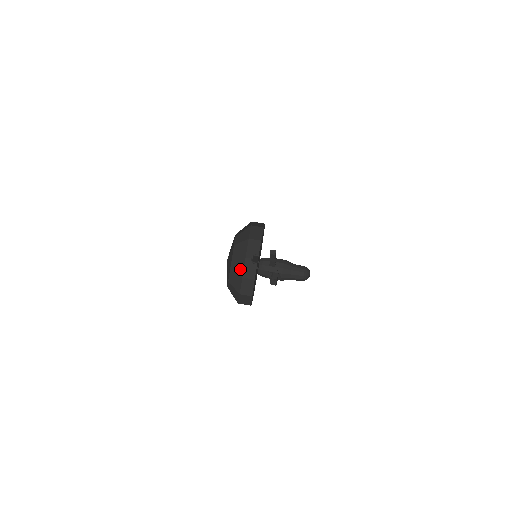
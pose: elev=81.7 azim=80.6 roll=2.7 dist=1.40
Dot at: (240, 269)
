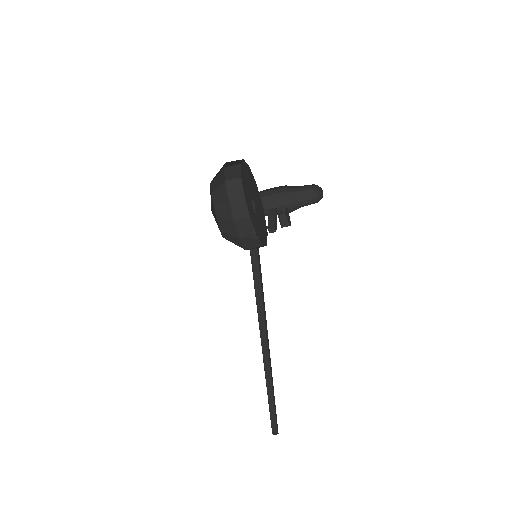
Dot at: (237, 243)
